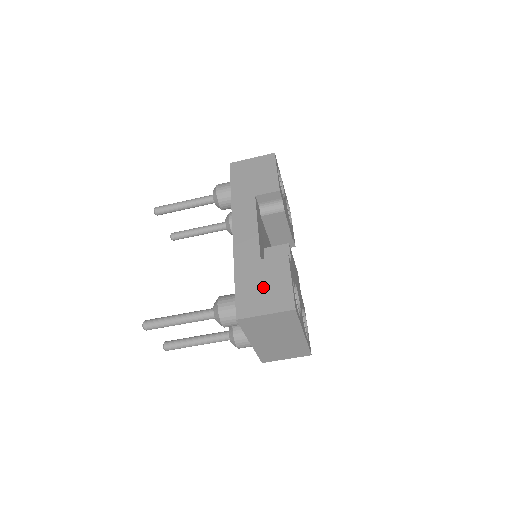
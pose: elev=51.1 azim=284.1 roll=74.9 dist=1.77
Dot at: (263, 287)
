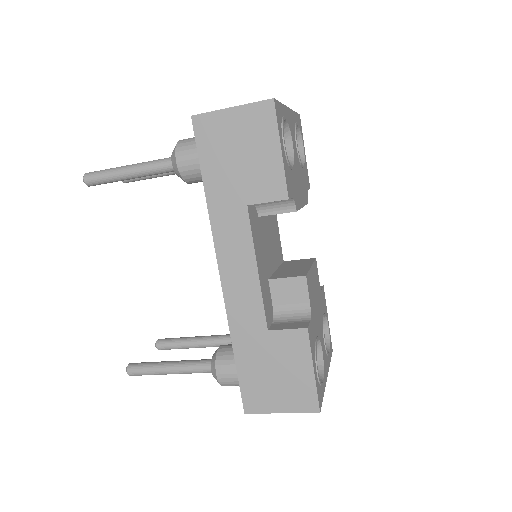
Dot at: (275, 375)
